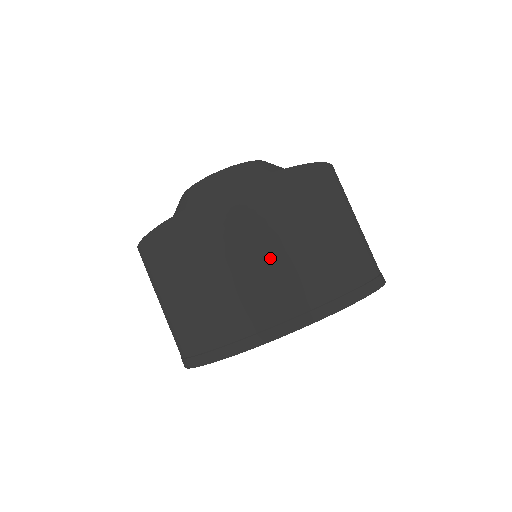
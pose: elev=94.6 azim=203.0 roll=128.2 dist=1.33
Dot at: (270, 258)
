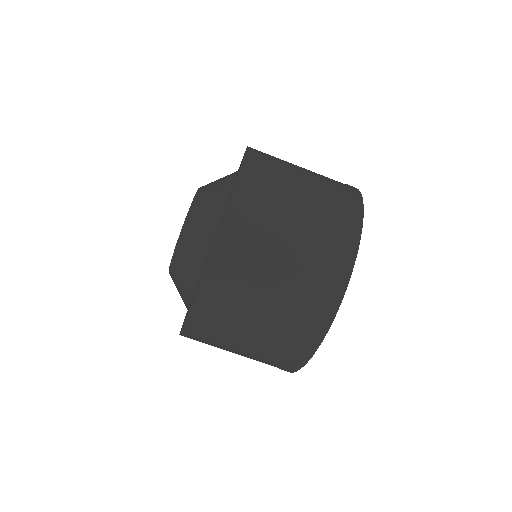
Dot at: (266, 310)
